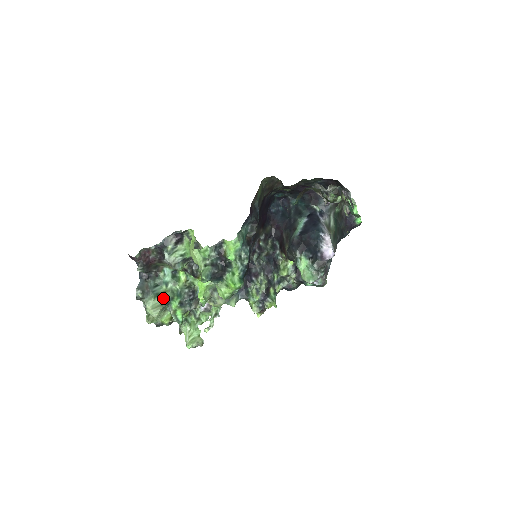
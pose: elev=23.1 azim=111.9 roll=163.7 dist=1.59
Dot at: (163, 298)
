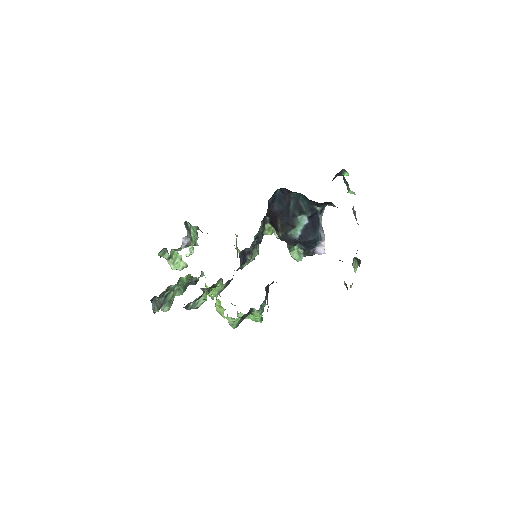
Dot at: occluded
